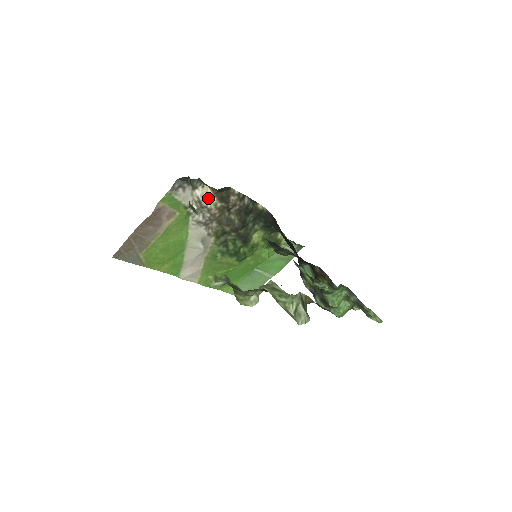
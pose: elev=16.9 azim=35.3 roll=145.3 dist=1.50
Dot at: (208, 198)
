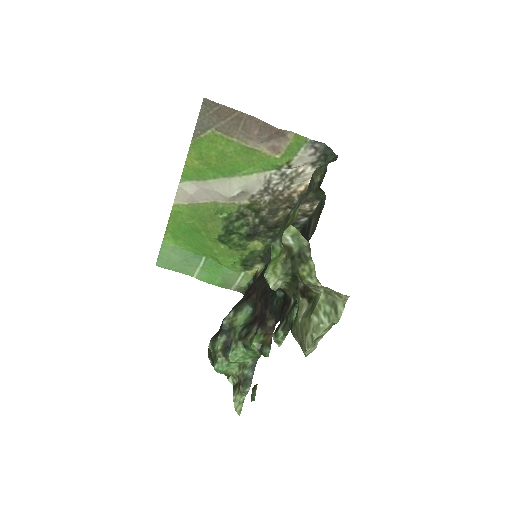
Dot at: (302, 181)
